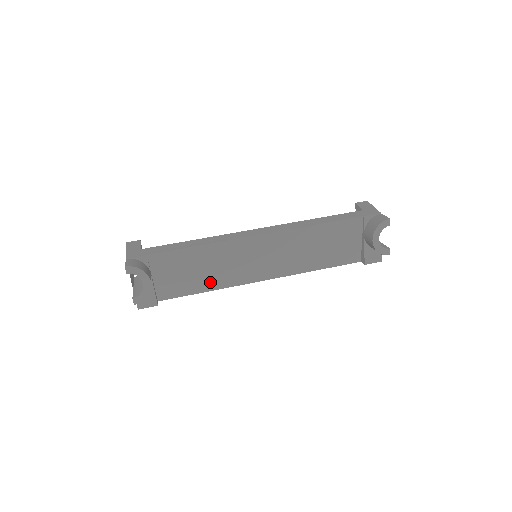
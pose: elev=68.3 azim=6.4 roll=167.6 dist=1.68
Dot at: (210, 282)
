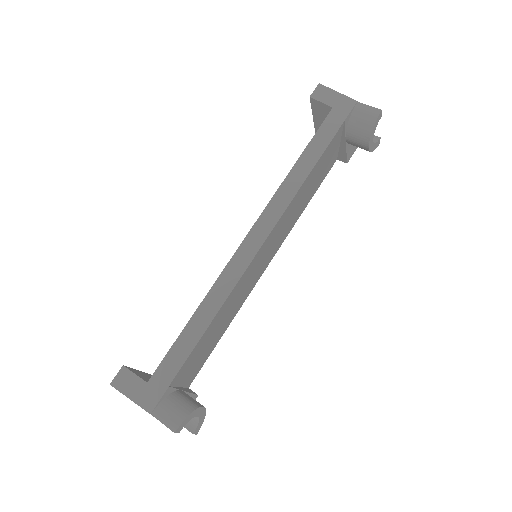
Dot at: (227, 322)
